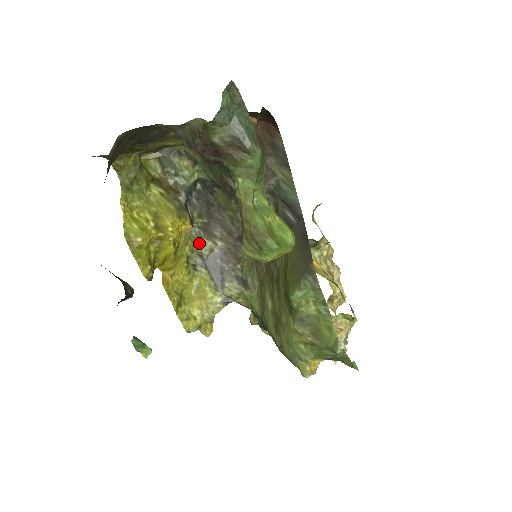
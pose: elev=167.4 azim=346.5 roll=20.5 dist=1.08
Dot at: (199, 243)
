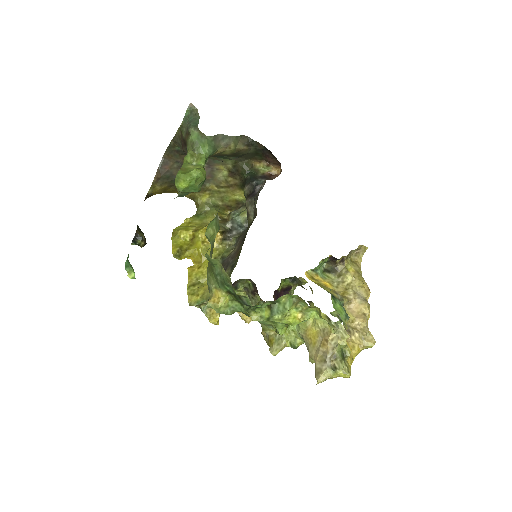
Dot at: (228, 252)
